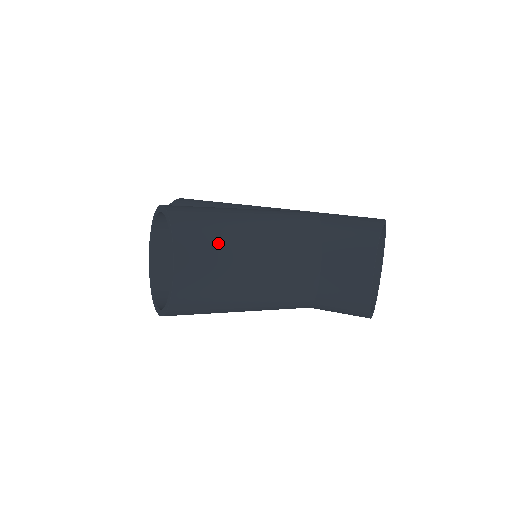
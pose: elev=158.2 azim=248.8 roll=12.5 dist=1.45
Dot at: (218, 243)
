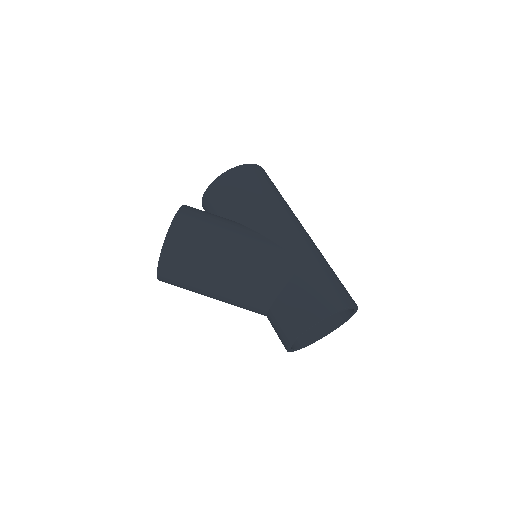
Dot at: (190, 271)
